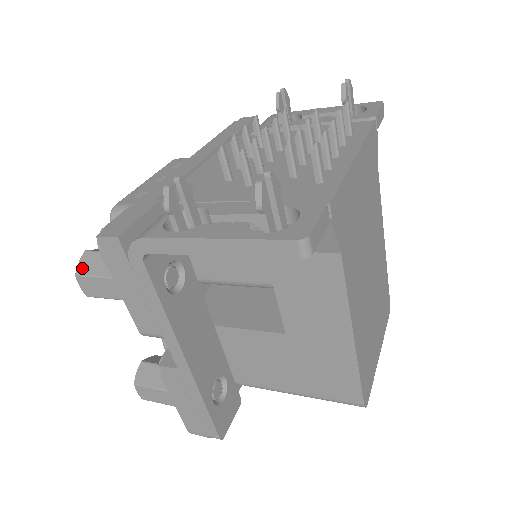
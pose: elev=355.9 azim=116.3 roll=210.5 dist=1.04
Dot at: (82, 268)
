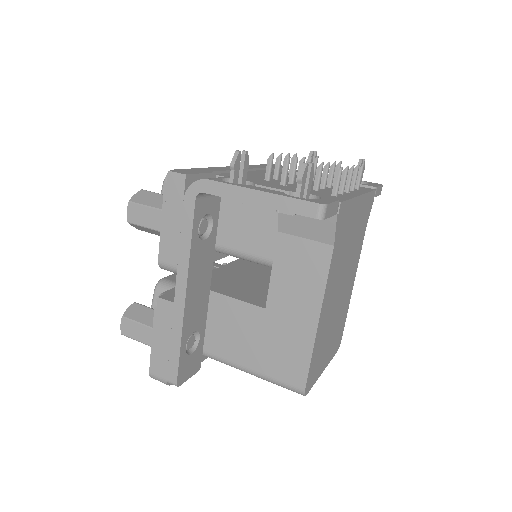
Dot at: (136, 198)
